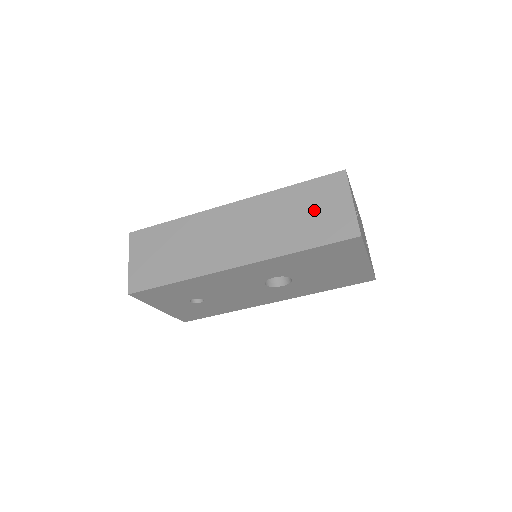
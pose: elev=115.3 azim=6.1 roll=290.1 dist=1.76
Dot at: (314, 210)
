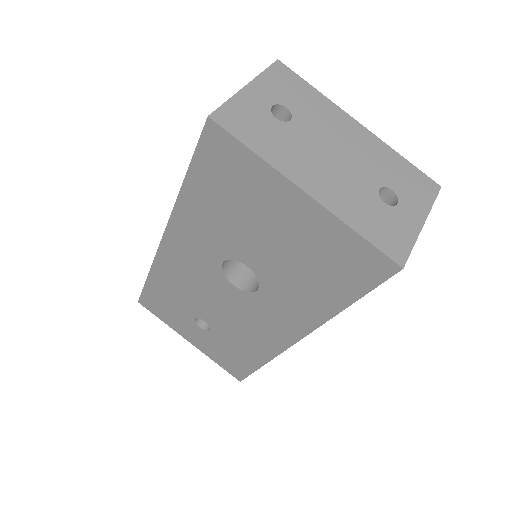
Dot at: occluded
